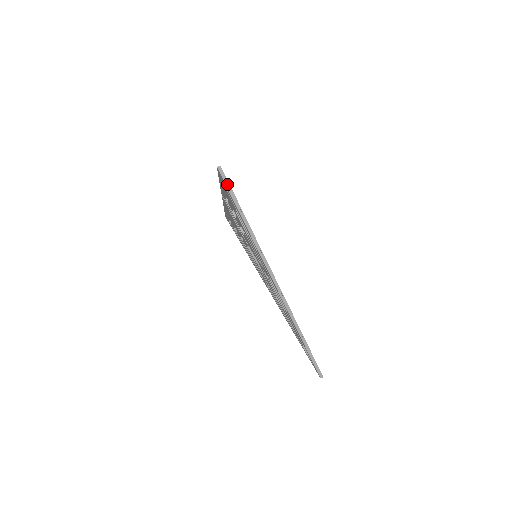
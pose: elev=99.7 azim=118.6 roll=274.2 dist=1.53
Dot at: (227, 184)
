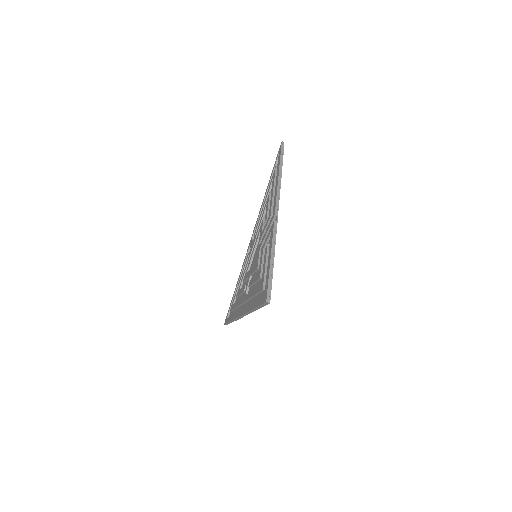
Dot at: (263, 305)
